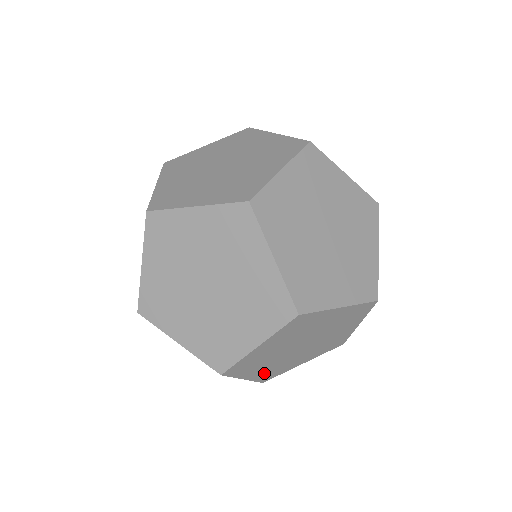
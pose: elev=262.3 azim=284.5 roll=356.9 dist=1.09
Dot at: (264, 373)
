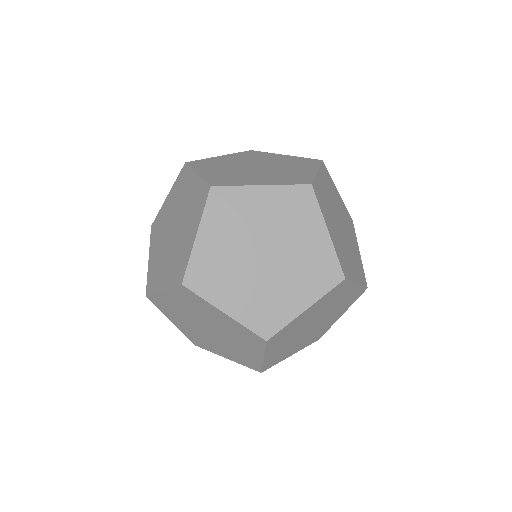
Dot at: (307, 342)
